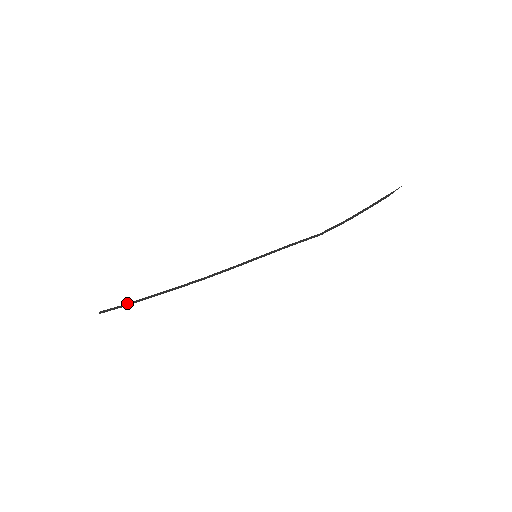
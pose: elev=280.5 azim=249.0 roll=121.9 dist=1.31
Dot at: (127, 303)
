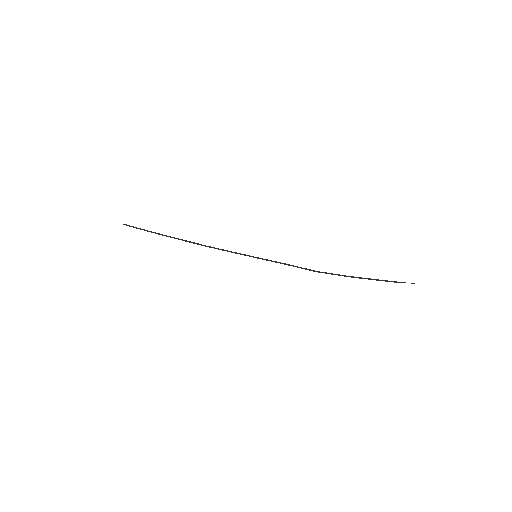
Dot at: occluded
